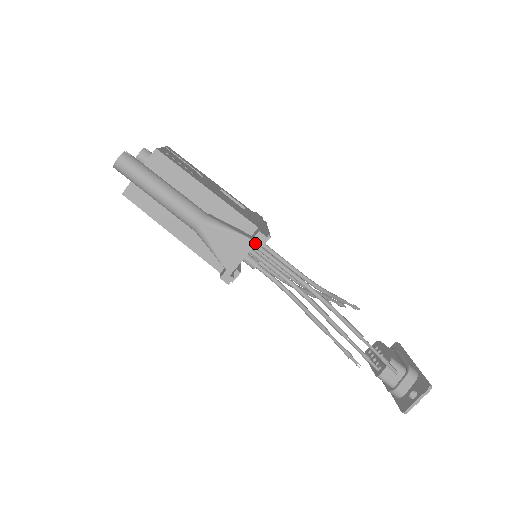
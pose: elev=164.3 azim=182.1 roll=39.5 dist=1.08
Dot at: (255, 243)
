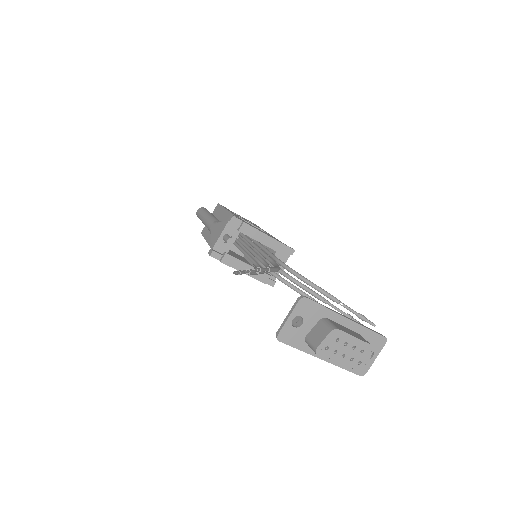
Dot at: (227, 222)
